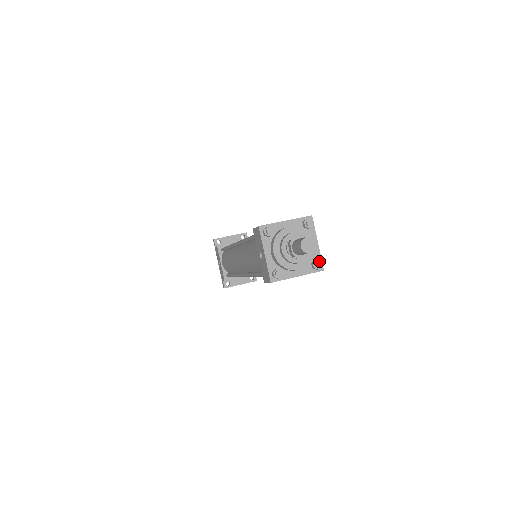
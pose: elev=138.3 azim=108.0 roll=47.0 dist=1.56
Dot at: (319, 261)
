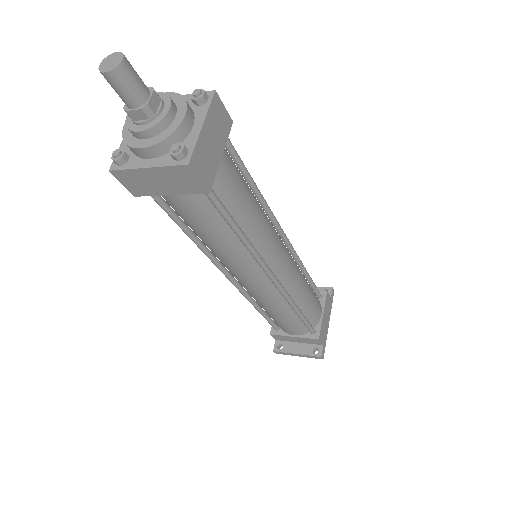
Dot at: (182, 144)
